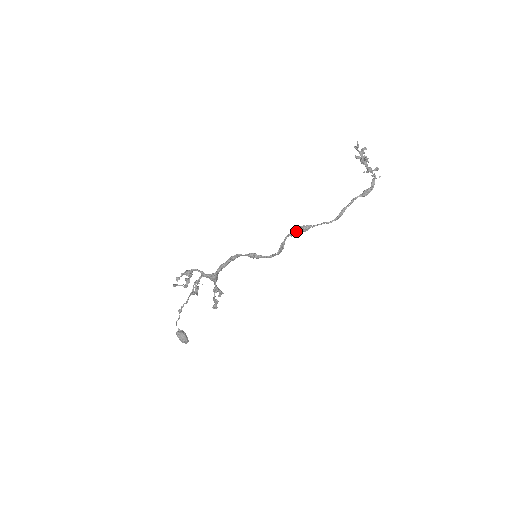
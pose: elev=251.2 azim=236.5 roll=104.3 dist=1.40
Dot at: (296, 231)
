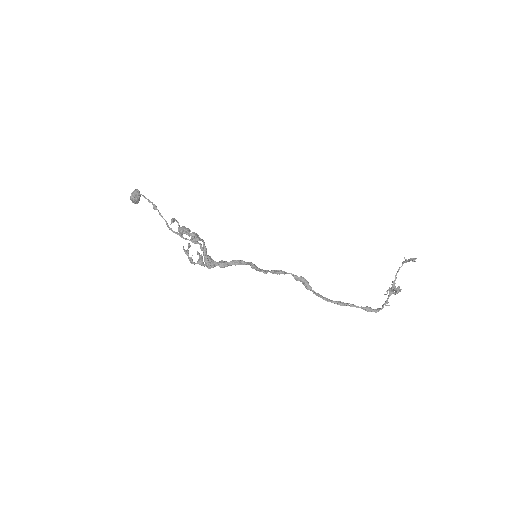
Dot at: (300, 280)
